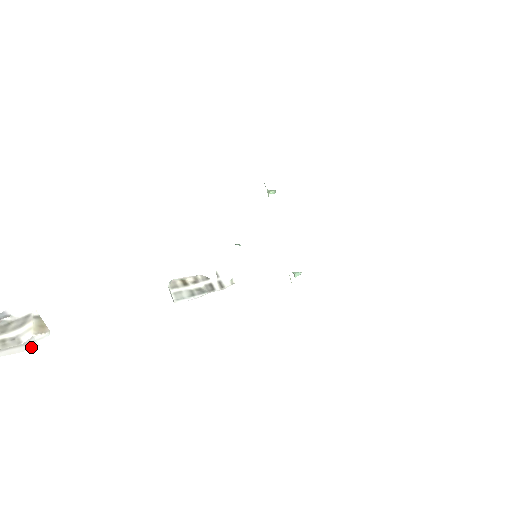
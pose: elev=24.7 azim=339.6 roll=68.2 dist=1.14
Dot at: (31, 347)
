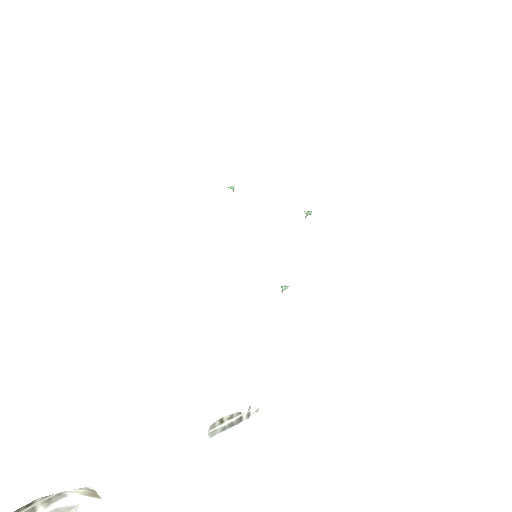
Dot at: out of frame
